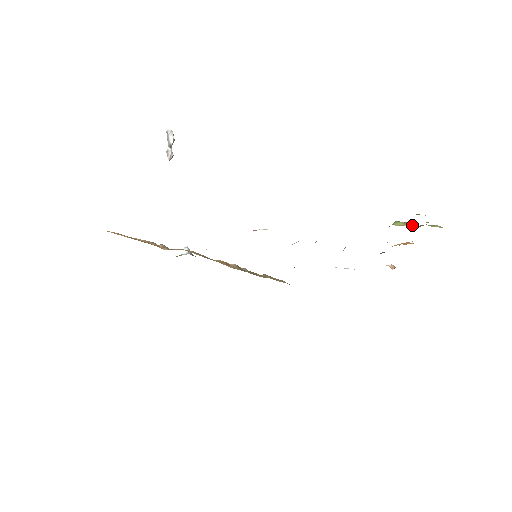
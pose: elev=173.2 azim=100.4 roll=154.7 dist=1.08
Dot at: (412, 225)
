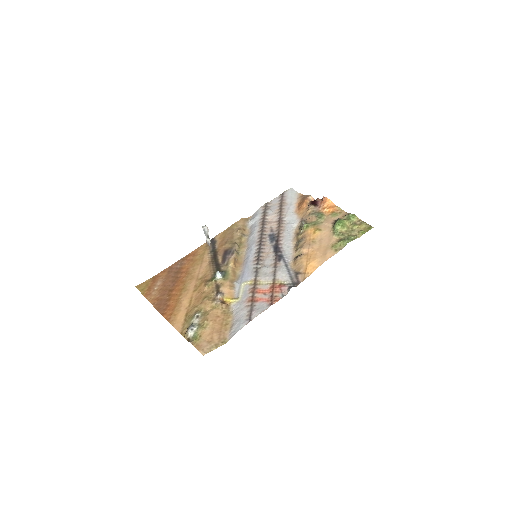
Dot at: (347, 229)
